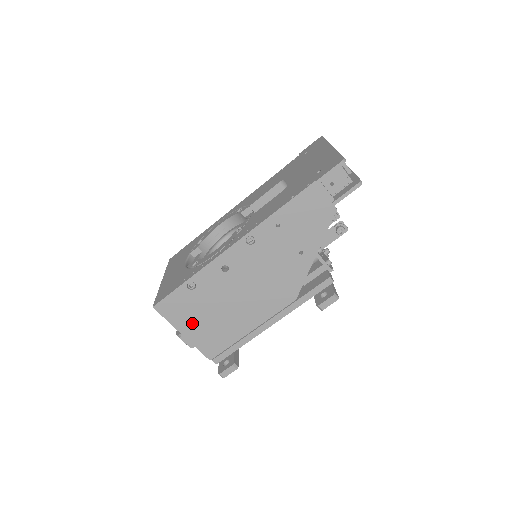
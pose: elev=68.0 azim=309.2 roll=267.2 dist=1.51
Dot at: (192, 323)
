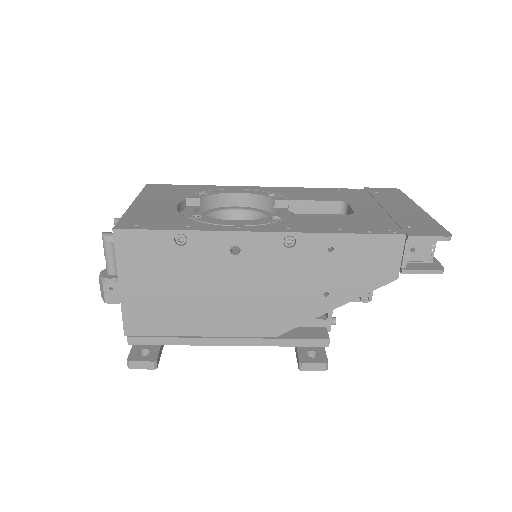
Dot at: (142, 281)
